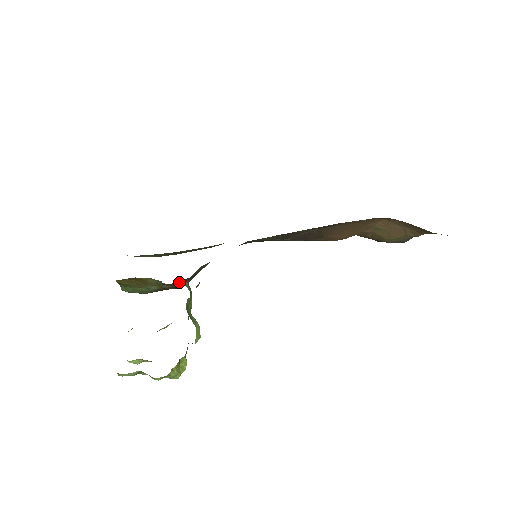
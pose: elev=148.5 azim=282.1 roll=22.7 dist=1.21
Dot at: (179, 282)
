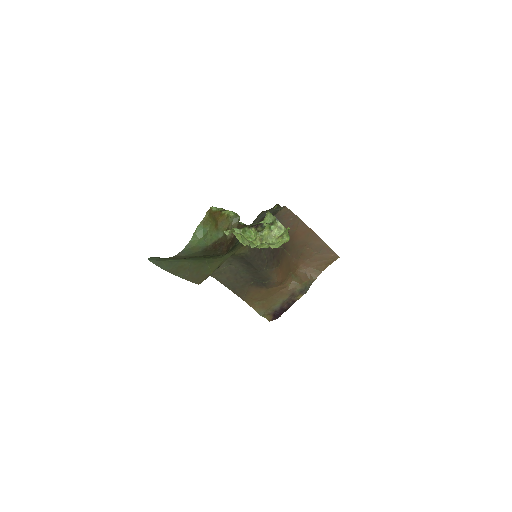
Dot at: occluded
